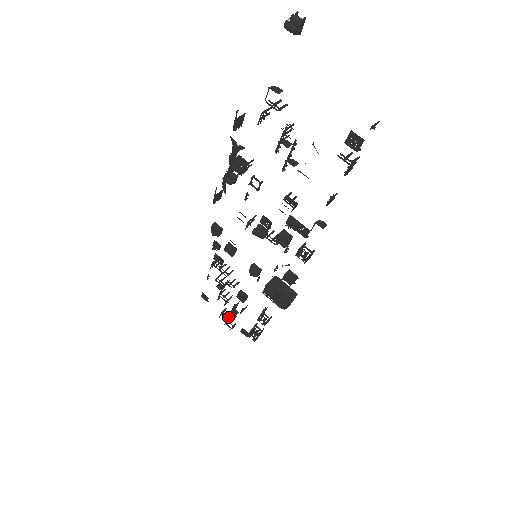
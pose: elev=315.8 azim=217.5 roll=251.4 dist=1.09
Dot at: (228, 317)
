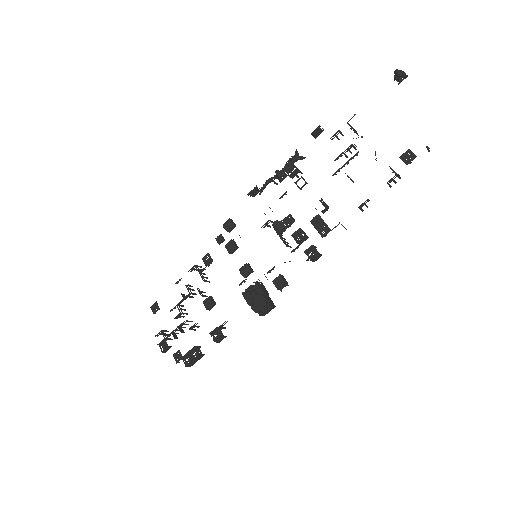
Dot at: (169, 334)
